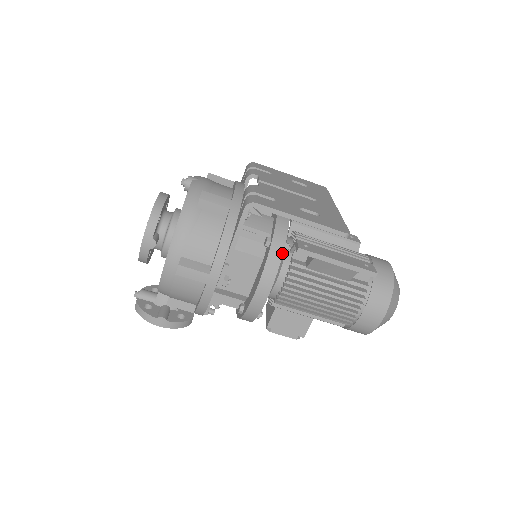
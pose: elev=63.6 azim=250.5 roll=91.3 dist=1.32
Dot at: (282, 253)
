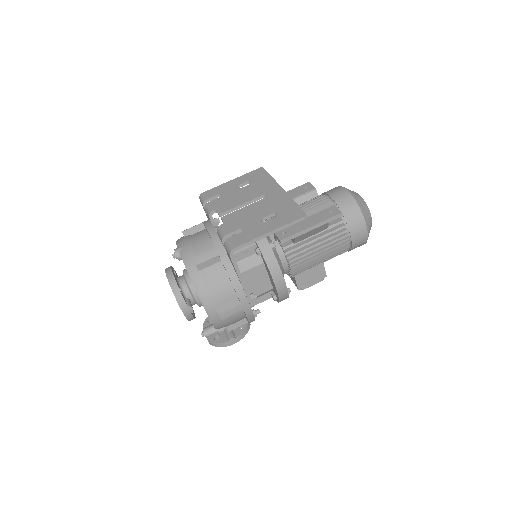
Dot at: (273, 253)
